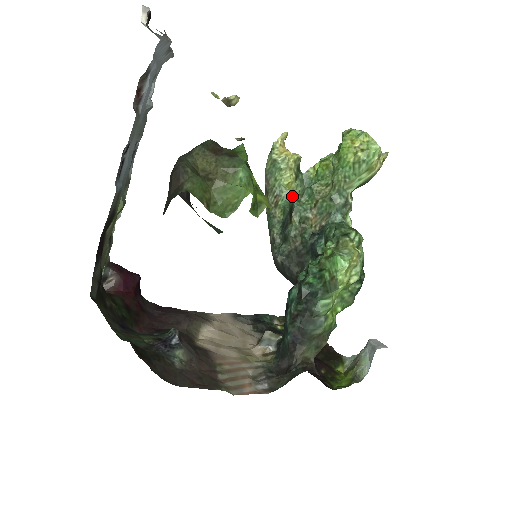
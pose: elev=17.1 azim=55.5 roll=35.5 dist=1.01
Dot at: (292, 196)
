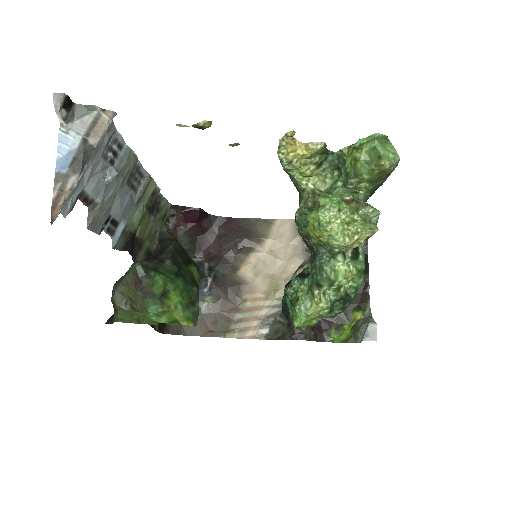
Dot at: (306, 193)
